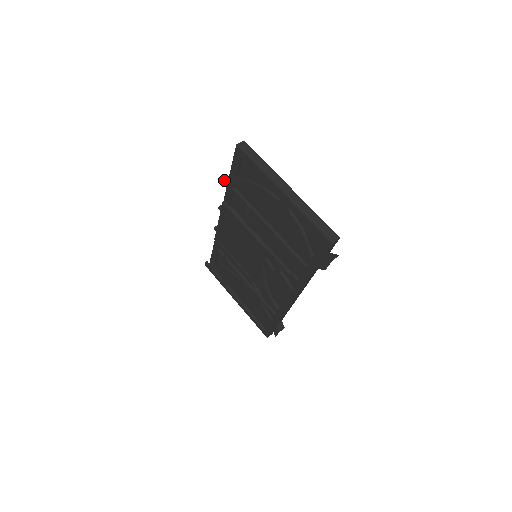
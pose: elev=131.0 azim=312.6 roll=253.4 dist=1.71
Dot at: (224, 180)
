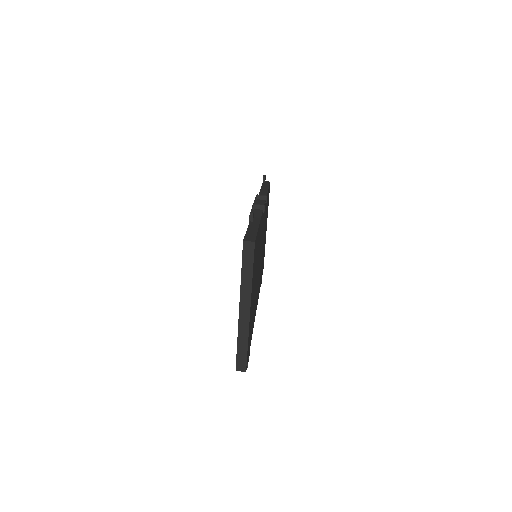
Dot at: (250, 216)
